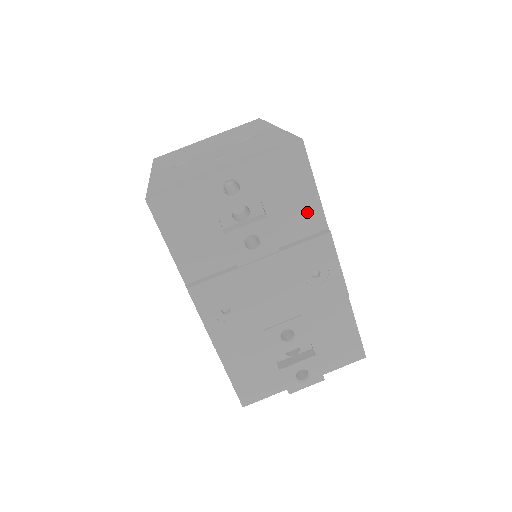
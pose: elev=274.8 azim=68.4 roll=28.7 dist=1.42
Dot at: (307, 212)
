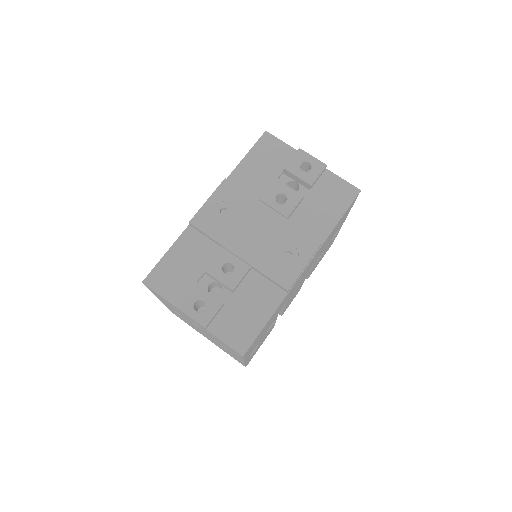
Dot at: (322, 223)
